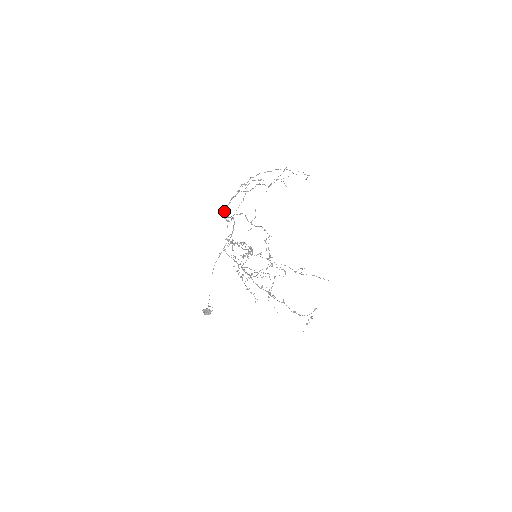
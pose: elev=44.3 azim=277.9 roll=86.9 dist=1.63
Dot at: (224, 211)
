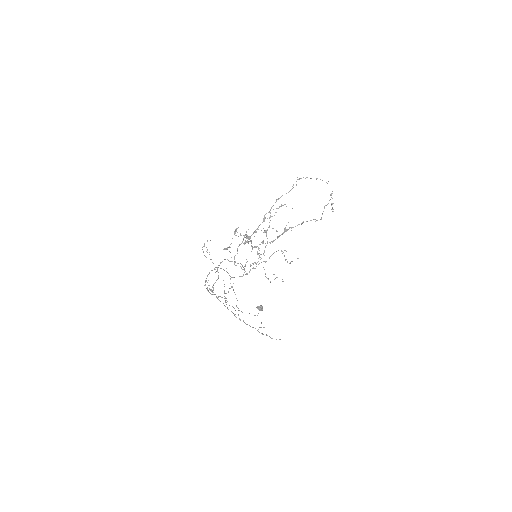
Dot at: (211, 291)
